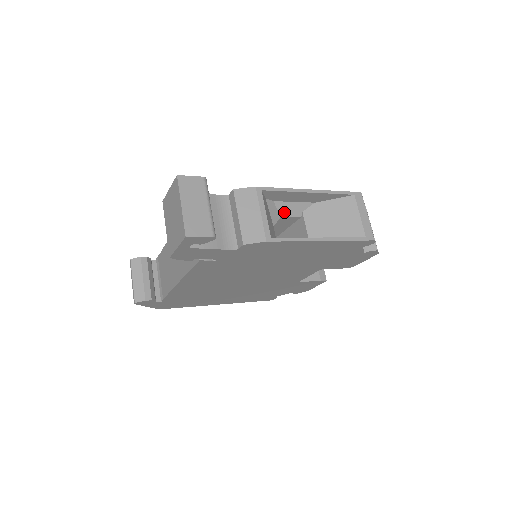
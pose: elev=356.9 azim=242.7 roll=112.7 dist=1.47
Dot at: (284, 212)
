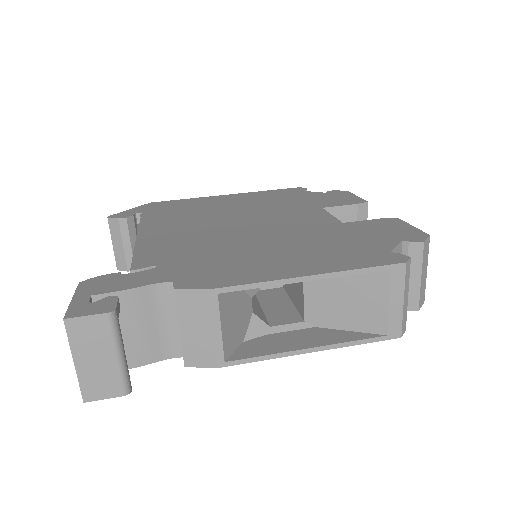
Dot at: occluded
